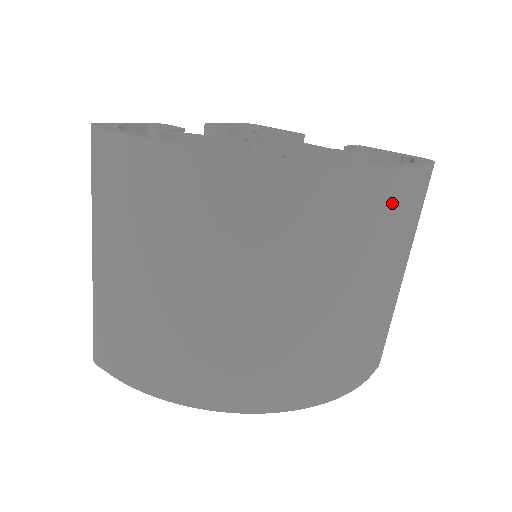
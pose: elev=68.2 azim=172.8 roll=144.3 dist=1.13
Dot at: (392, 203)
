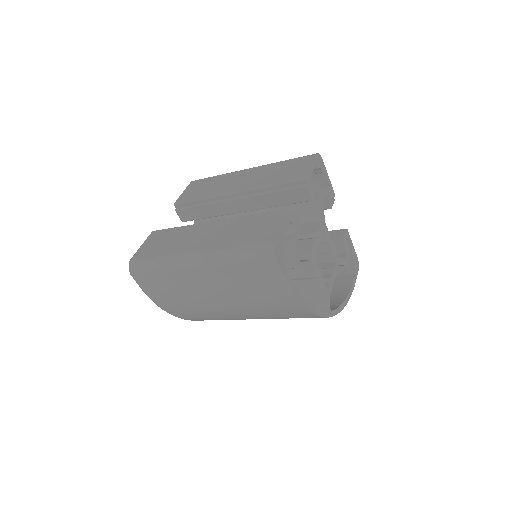
Dot at: occluded
